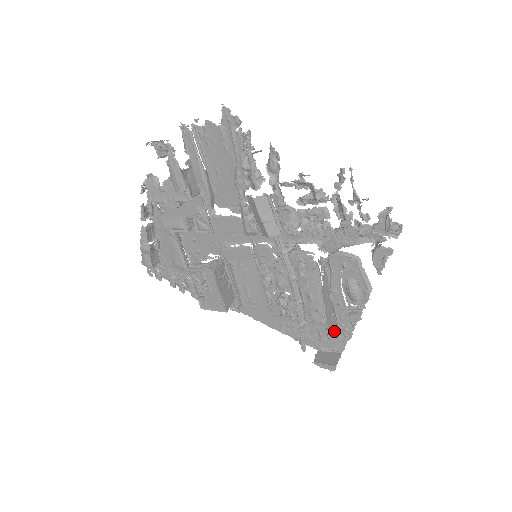
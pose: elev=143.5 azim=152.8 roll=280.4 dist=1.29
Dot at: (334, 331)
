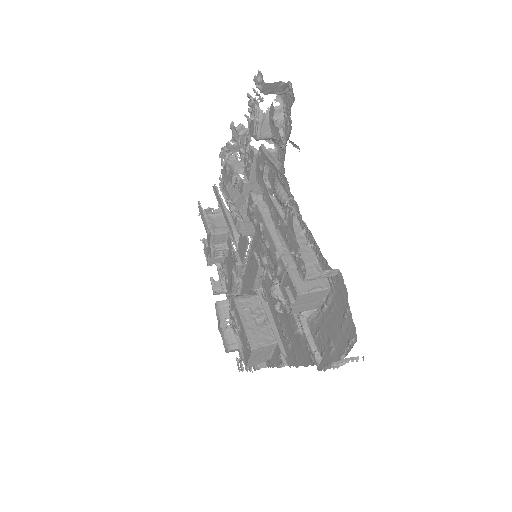
Dot at: (335, 304)
